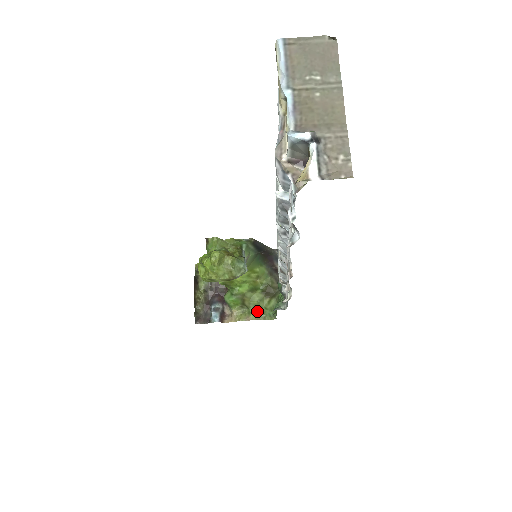
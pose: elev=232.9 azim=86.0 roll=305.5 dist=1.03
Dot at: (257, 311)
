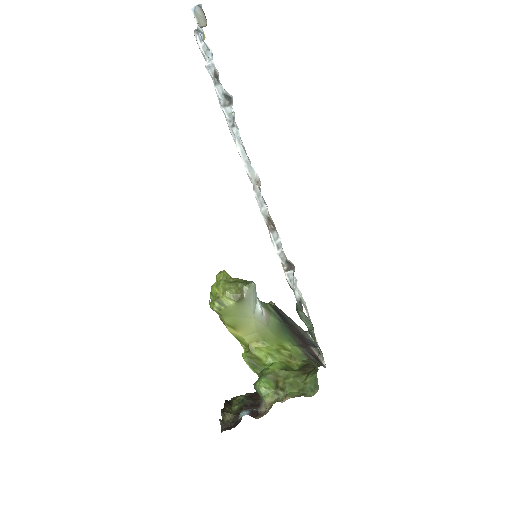
Dot at: (296, 392)
